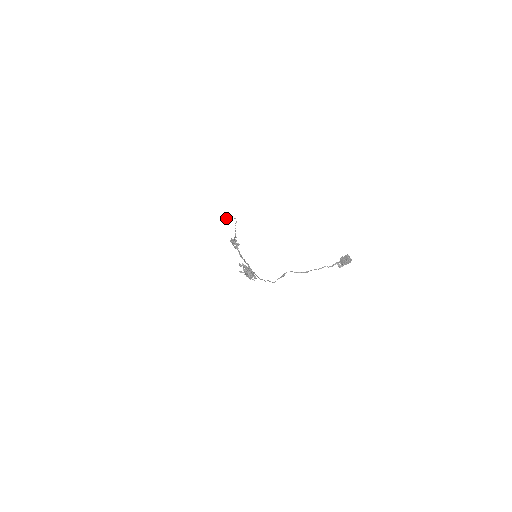
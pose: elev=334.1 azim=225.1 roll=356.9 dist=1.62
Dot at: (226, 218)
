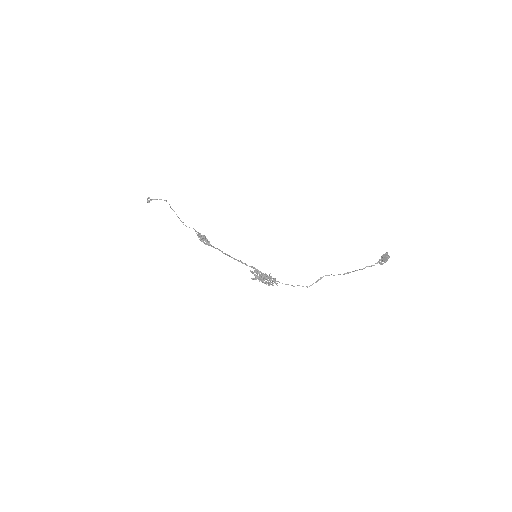
Dot at: (148, 200)
